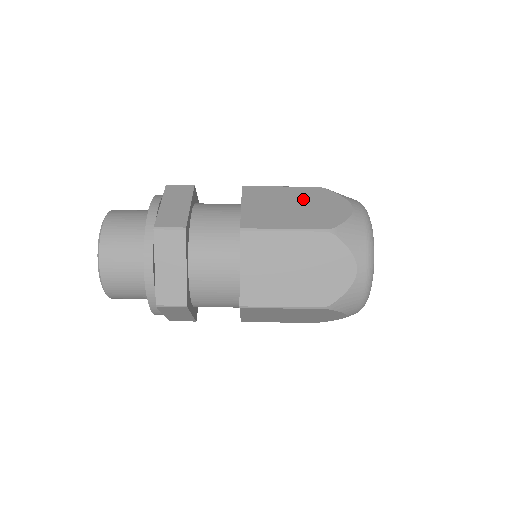
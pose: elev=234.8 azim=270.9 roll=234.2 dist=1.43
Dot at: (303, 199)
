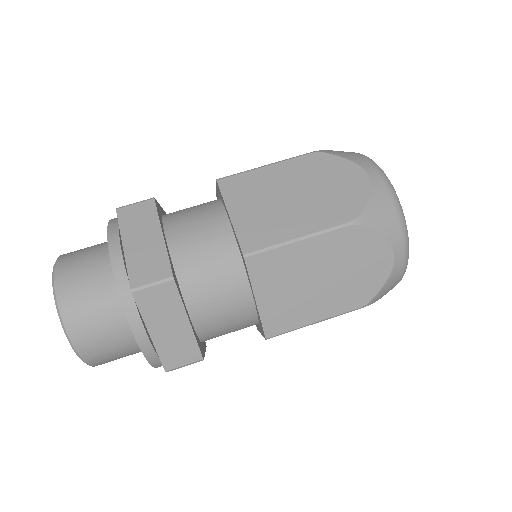
Dot at: occluded
